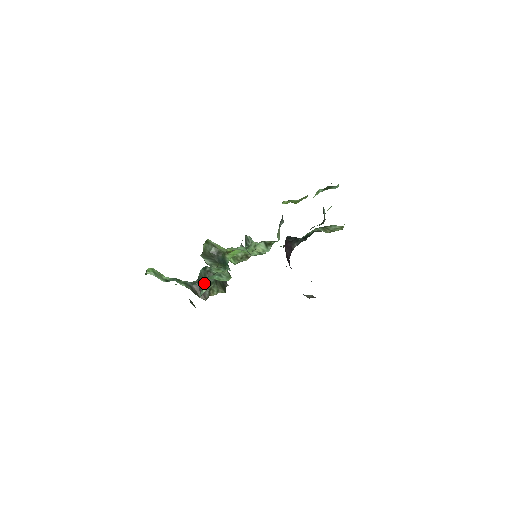
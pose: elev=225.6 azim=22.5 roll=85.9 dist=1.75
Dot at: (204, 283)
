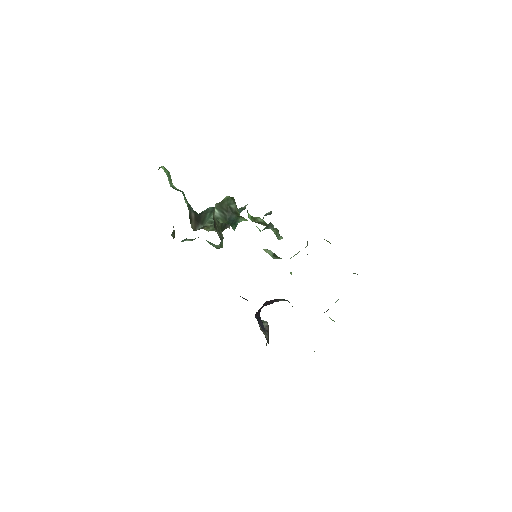
Dot at: occluded
